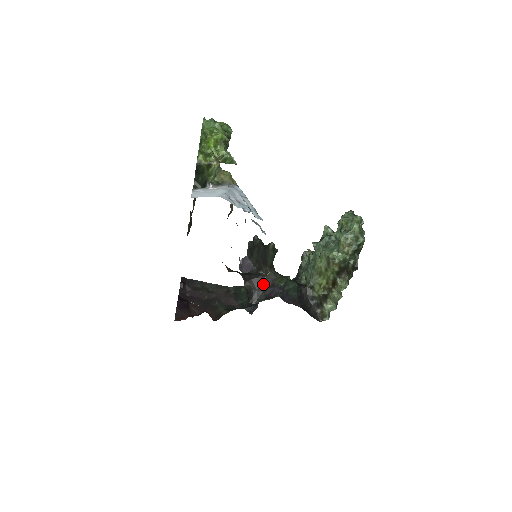
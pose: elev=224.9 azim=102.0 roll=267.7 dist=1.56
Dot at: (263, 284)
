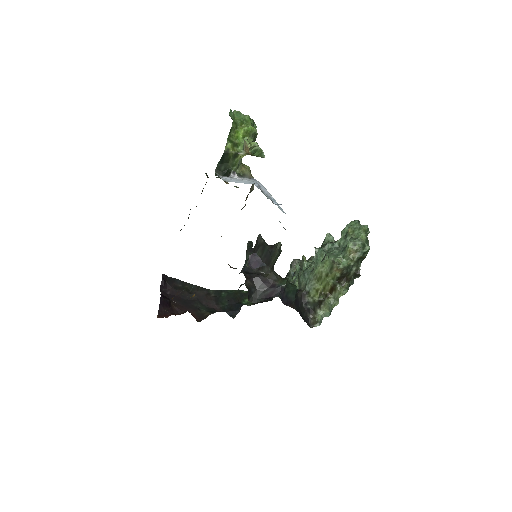
Dot at: (264, 284)
